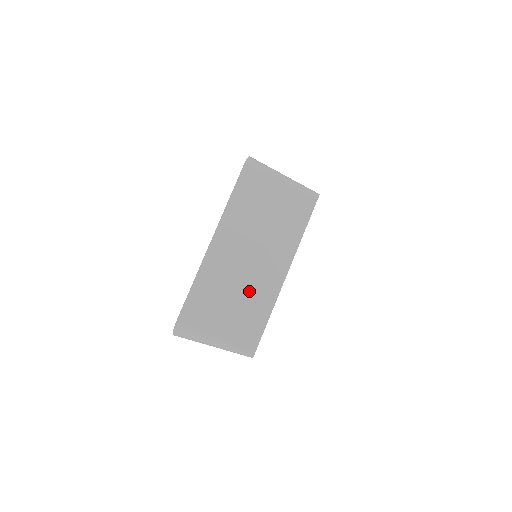
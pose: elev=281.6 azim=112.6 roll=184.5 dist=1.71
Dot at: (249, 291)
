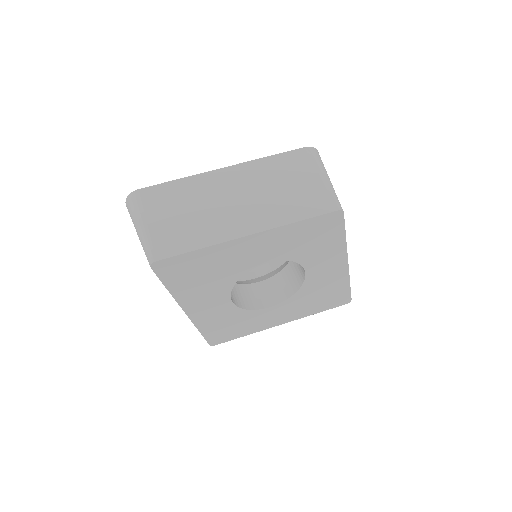
Dot at: (208, 219)
